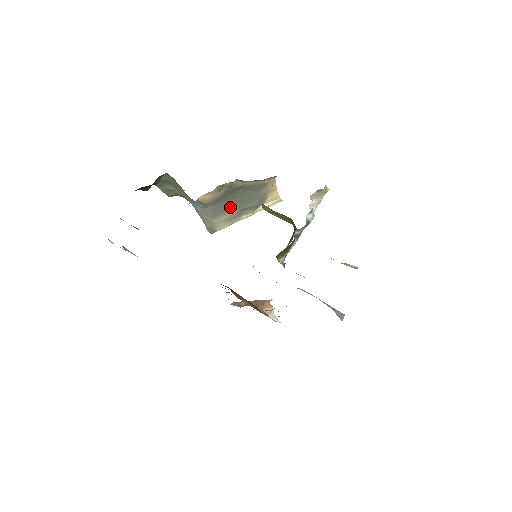
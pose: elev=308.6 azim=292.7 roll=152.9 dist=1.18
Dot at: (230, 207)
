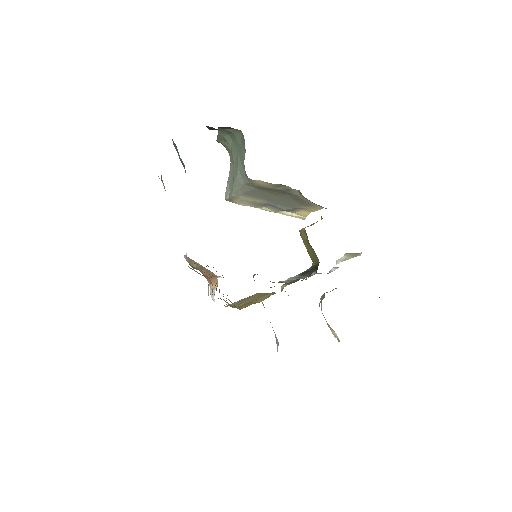
Dot at: (265, 197)
